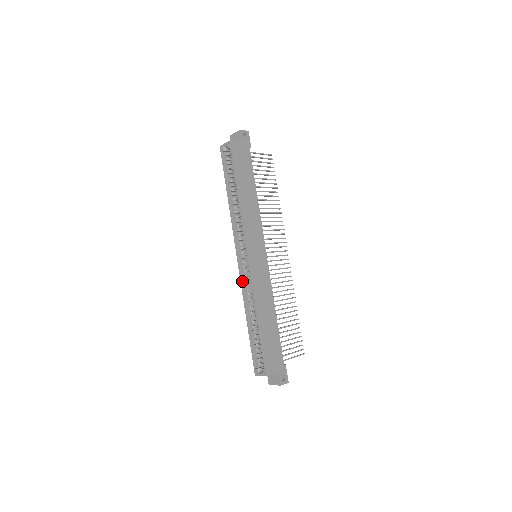
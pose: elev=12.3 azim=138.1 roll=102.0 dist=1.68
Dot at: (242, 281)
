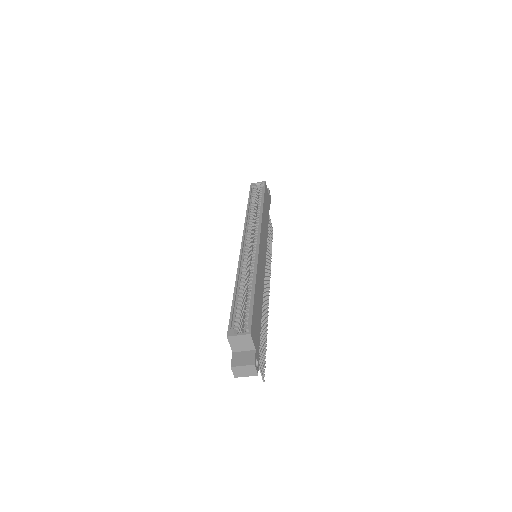
Dot at: (241, 257)
